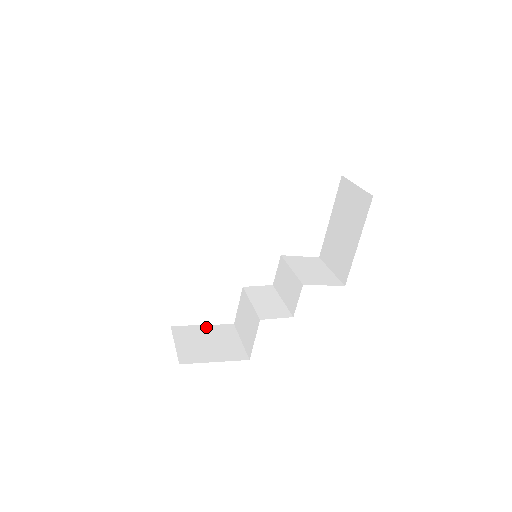
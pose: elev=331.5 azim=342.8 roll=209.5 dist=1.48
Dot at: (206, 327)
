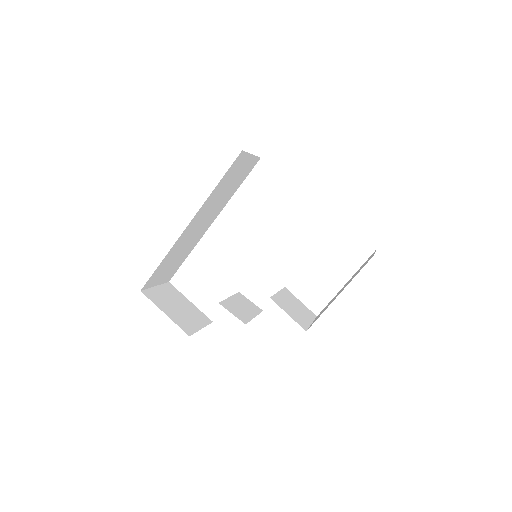
Dot at: (191, 304)
